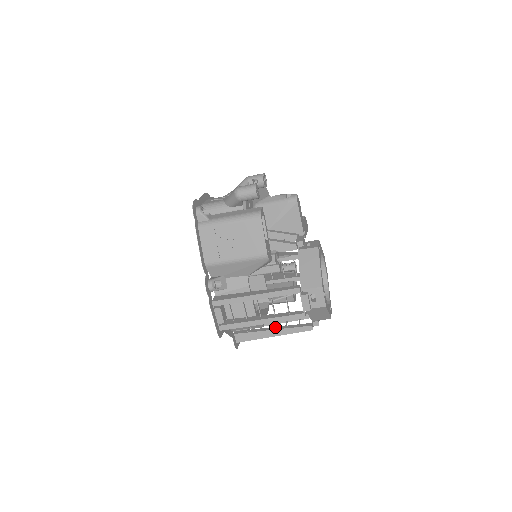
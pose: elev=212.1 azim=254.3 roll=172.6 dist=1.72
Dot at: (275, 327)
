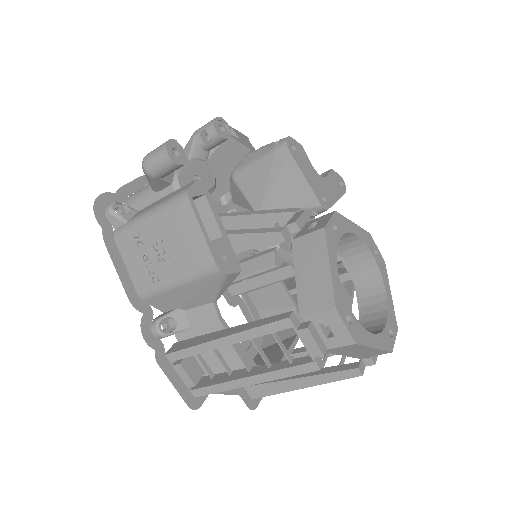
Dot at: occluded
